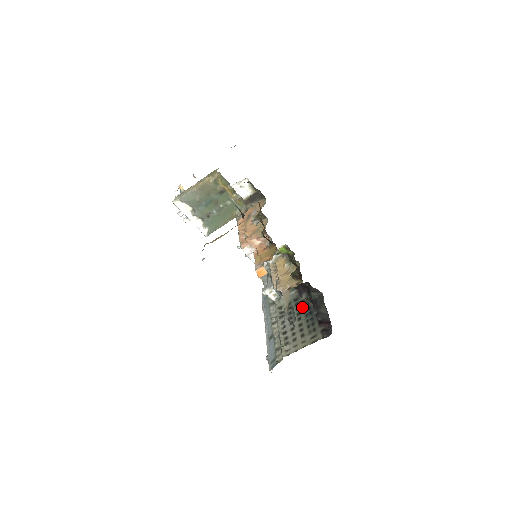
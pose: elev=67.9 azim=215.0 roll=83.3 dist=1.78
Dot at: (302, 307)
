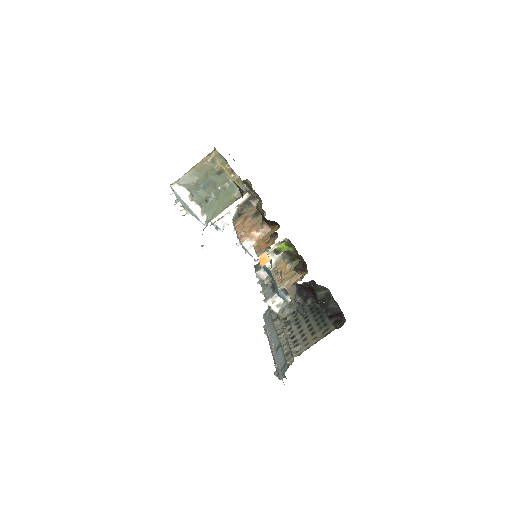
Dot at: (309, 311)
